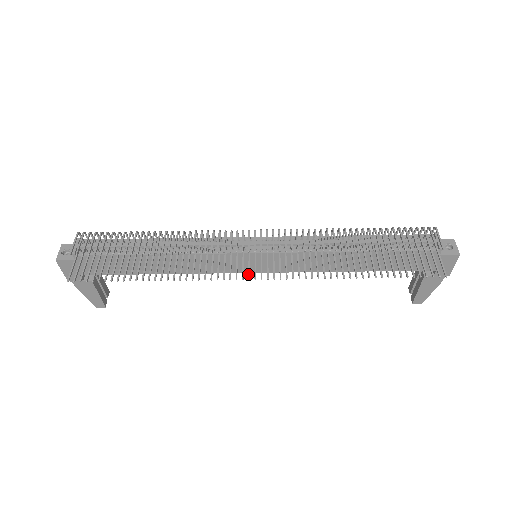
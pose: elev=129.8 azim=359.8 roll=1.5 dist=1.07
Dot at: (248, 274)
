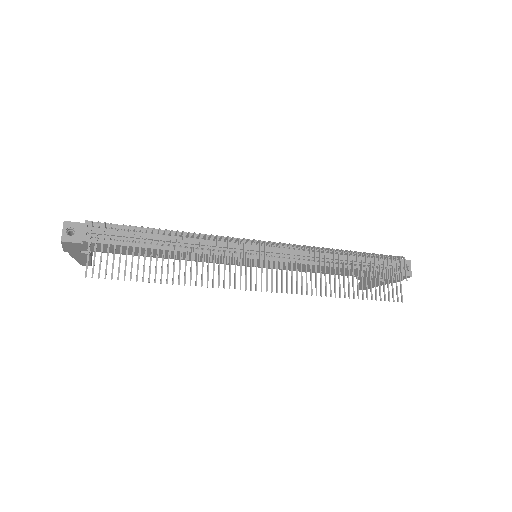
Dot at: (256, 285)
